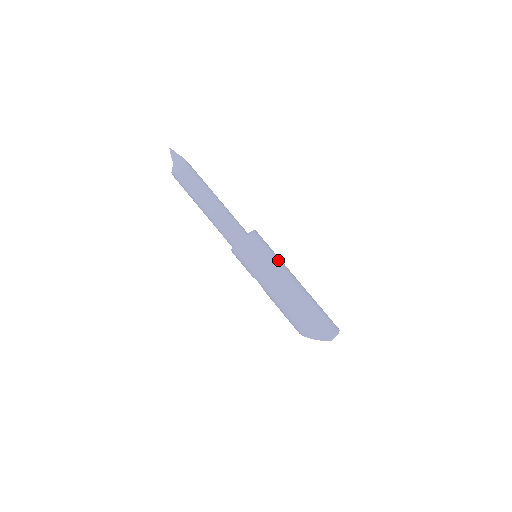
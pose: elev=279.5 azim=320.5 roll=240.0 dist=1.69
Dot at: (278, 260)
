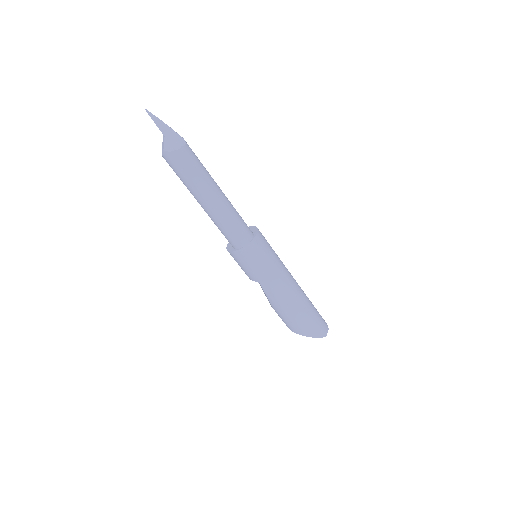
Dot at: occluded
